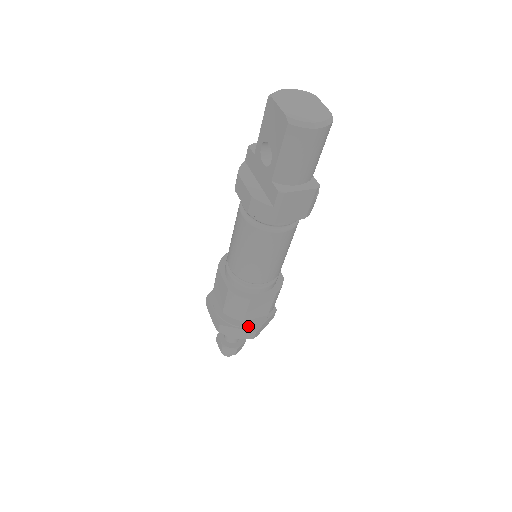
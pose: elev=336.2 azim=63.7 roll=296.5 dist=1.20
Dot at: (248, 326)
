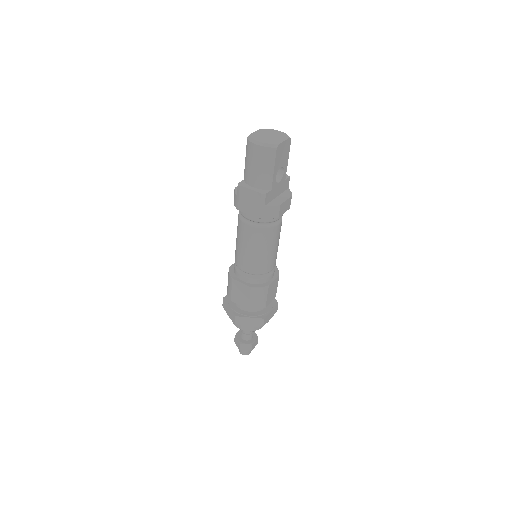
Dot at: (235, 310)
